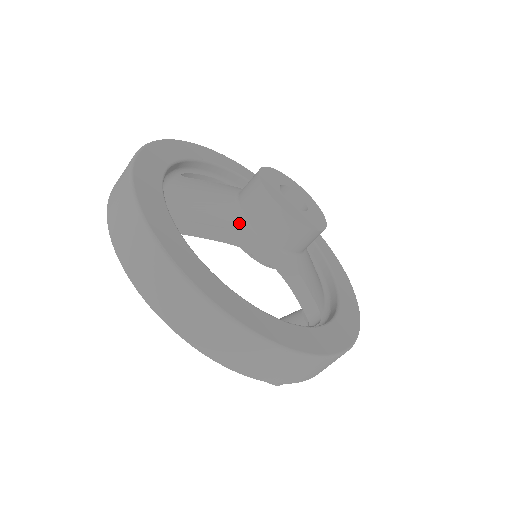
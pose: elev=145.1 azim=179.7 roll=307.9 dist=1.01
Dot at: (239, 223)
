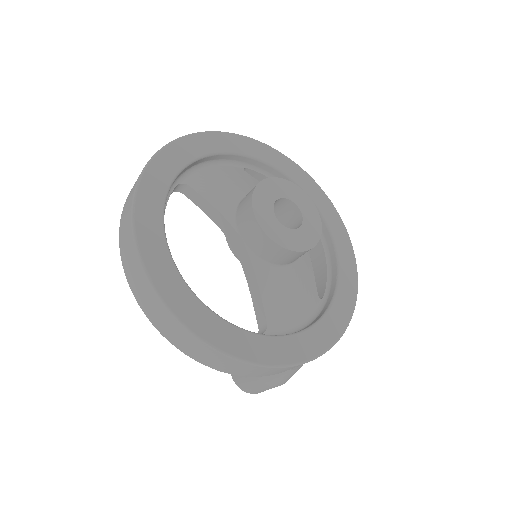
Dot at: (228, 210)
